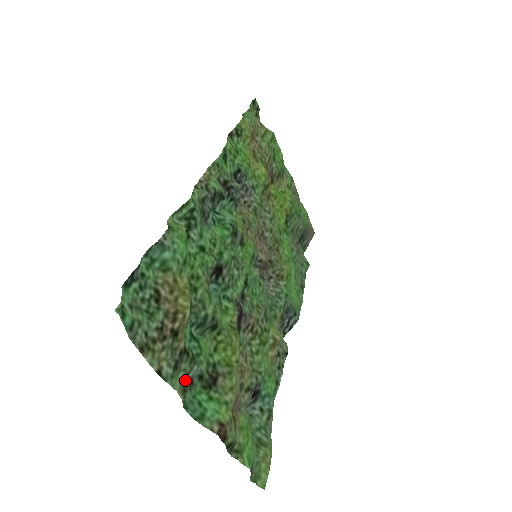
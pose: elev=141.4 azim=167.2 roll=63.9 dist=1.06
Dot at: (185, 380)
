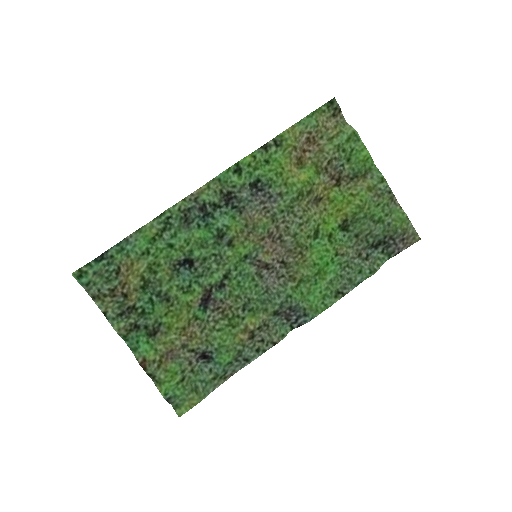
Dot at: (134, 324)
